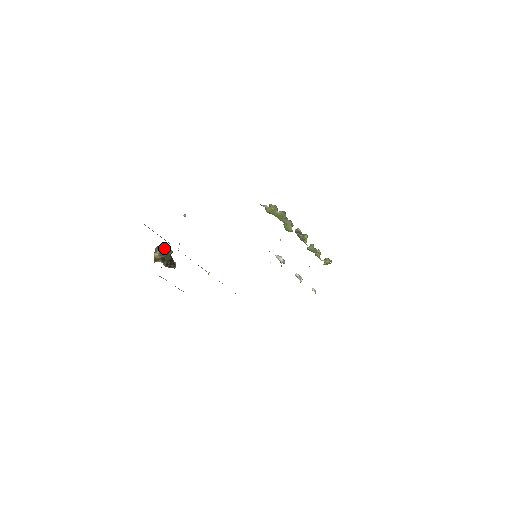
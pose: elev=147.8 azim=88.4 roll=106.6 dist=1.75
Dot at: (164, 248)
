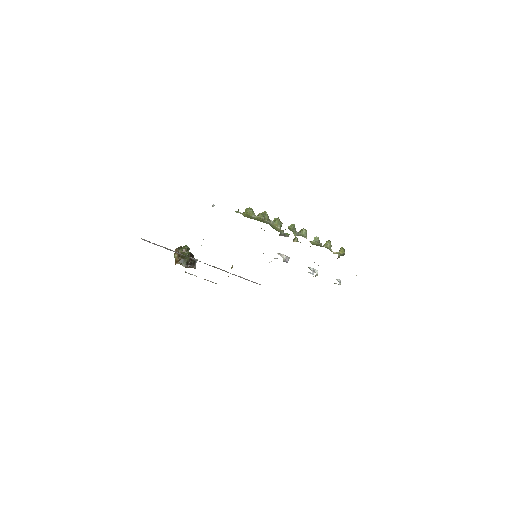
Dot at: (183, 249)
